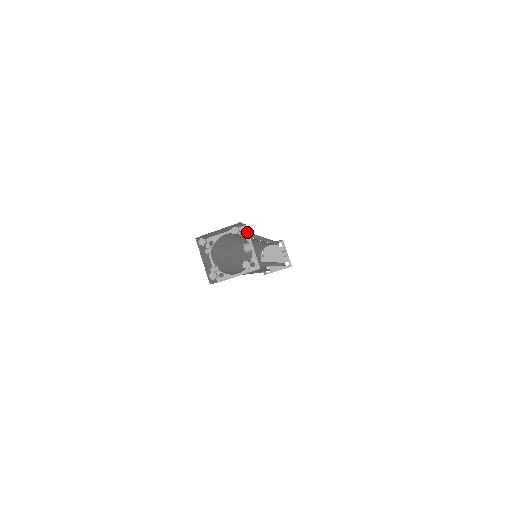
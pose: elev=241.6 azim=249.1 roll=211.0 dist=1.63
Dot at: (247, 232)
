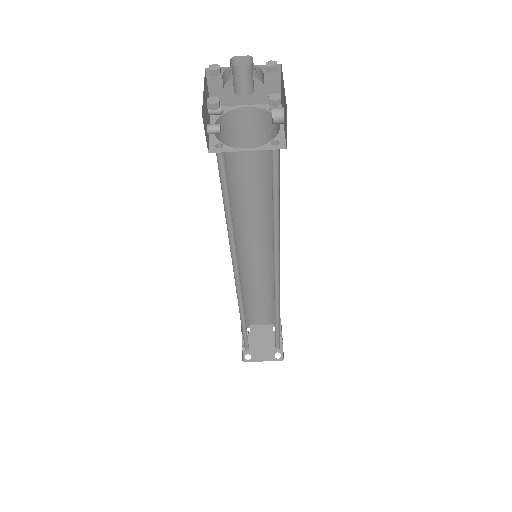
Dot at: occluded
